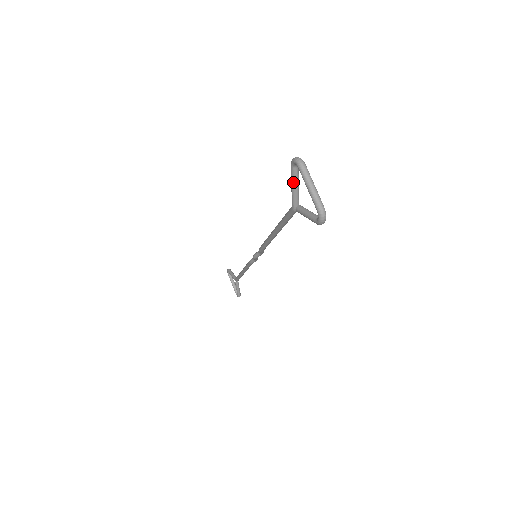
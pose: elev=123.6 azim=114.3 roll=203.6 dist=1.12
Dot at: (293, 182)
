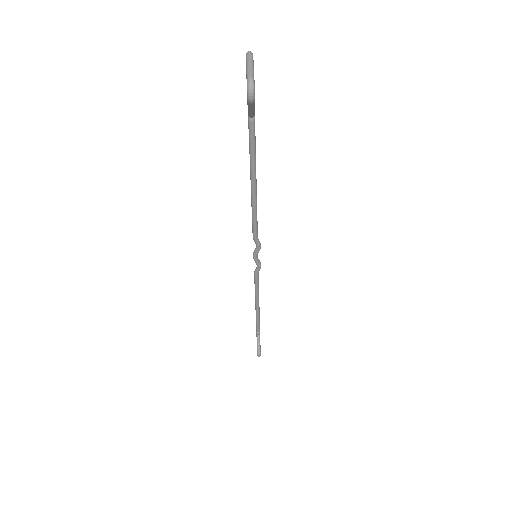
Dot at: occluded
